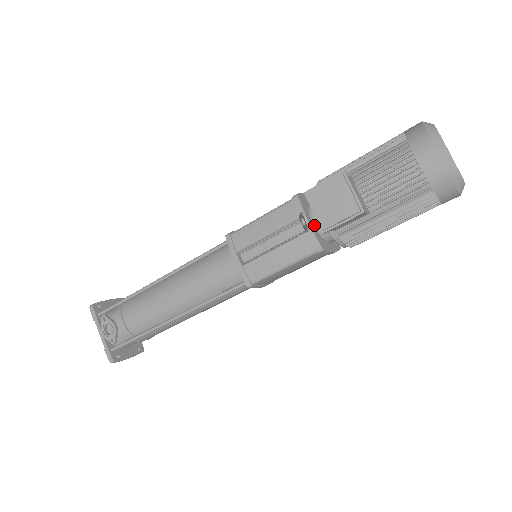
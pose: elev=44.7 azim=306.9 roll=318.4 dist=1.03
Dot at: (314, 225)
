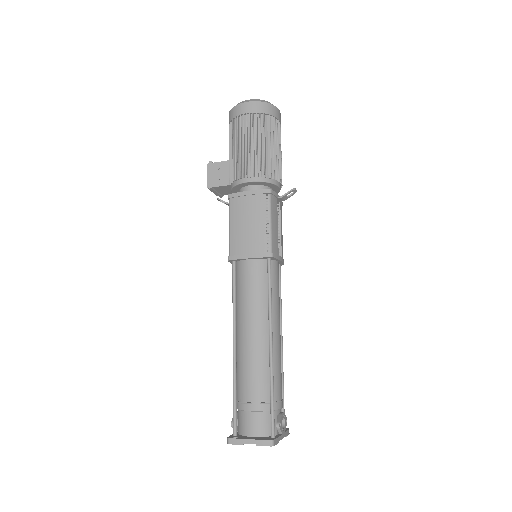
Dot at: occluded
